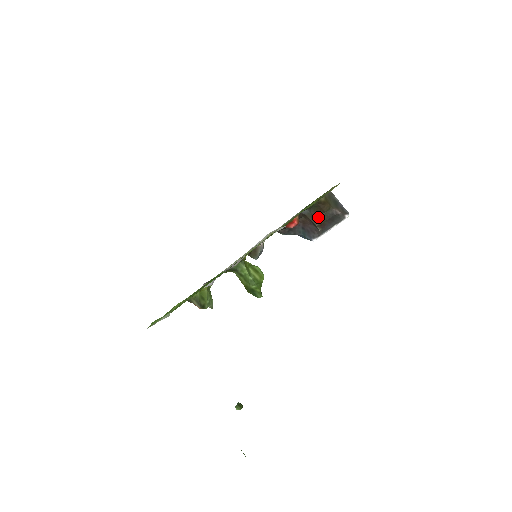
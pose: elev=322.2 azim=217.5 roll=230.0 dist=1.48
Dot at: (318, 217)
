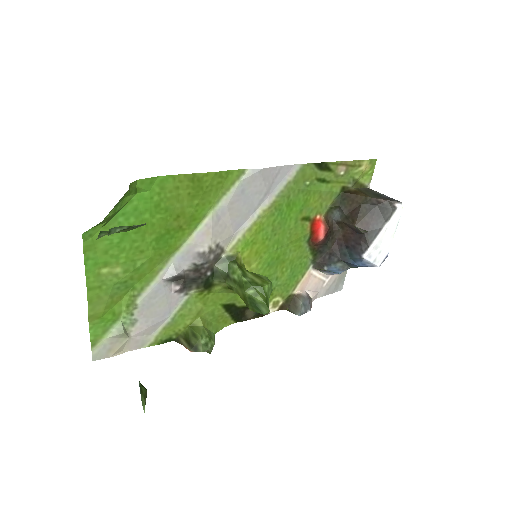
Dot at: (354, 214)
